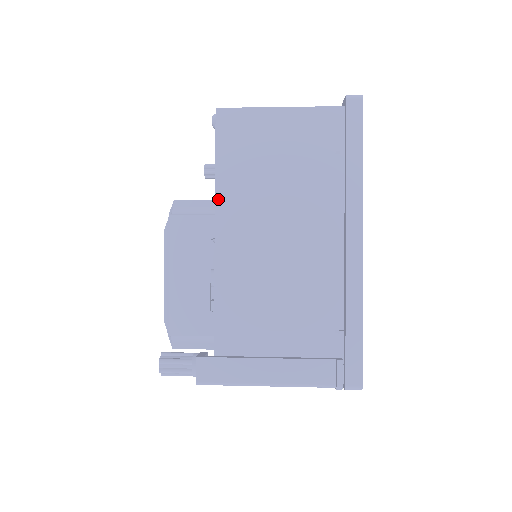
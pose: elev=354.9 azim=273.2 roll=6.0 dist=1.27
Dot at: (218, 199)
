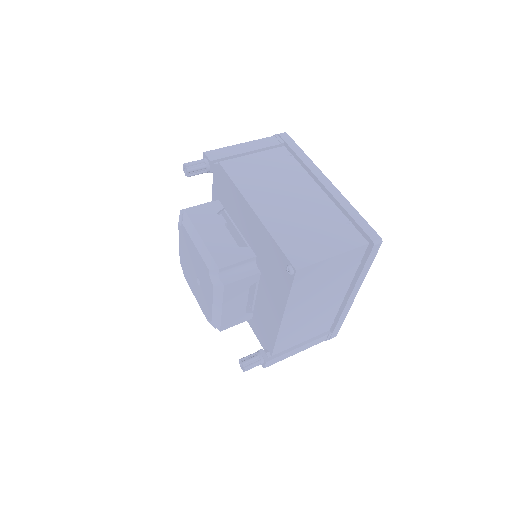
Dot at: (287, 307)
